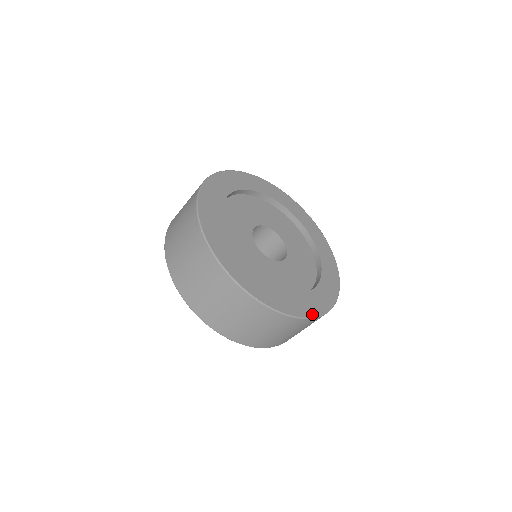
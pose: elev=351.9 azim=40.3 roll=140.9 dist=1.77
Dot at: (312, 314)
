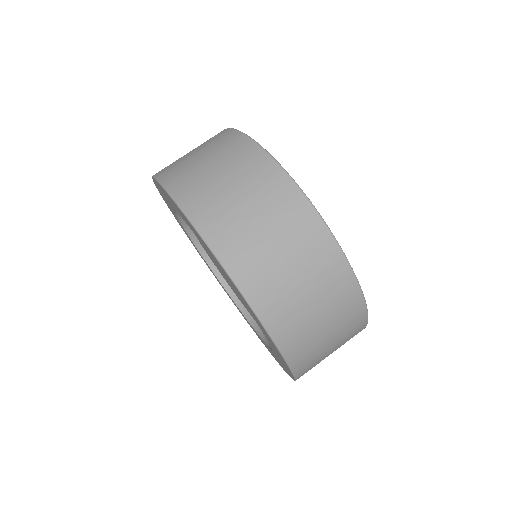
Dot at: occluded
